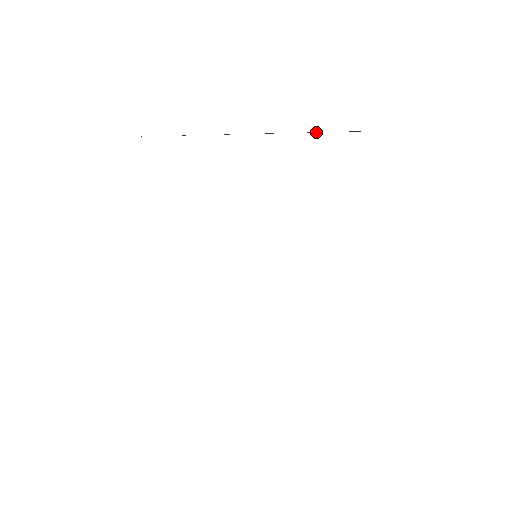
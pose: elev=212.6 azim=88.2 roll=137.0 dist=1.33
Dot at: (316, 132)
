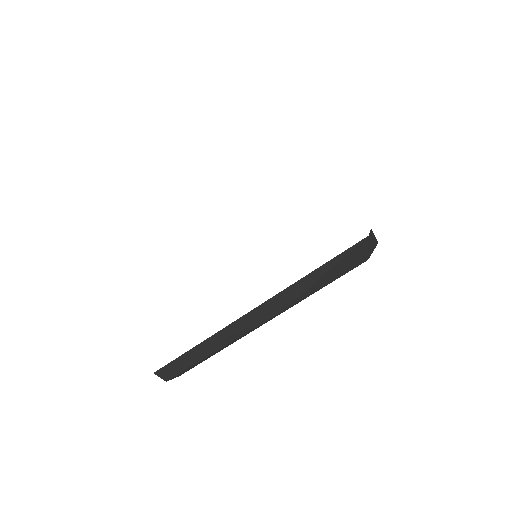
Dot at: occluded
